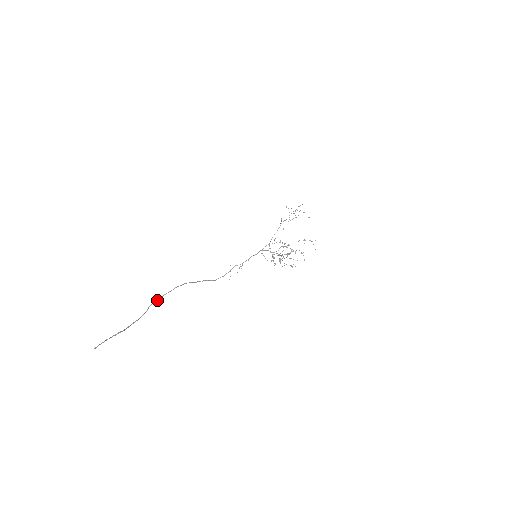
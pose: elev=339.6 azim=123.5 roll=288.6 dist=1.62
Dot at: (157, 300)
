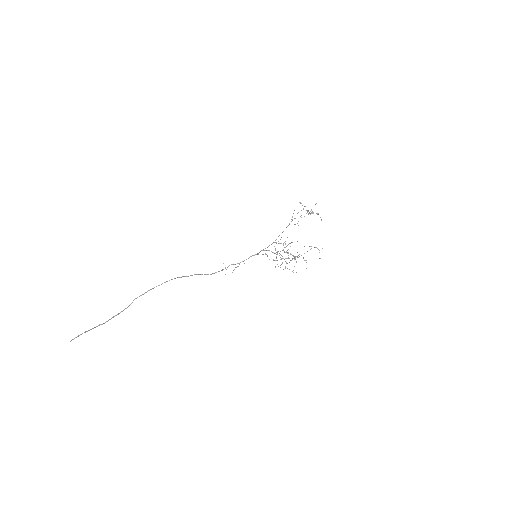
Dot at: (143, 294)
